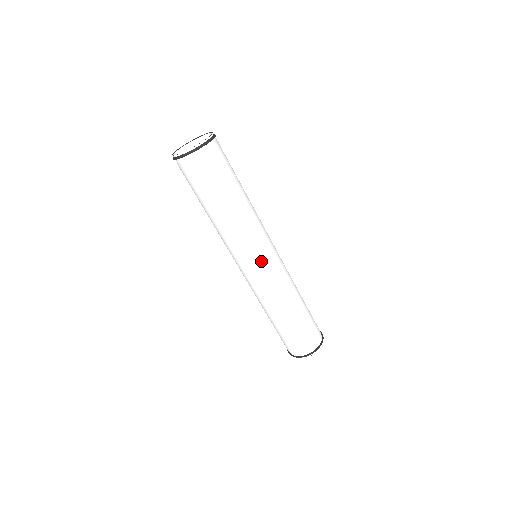
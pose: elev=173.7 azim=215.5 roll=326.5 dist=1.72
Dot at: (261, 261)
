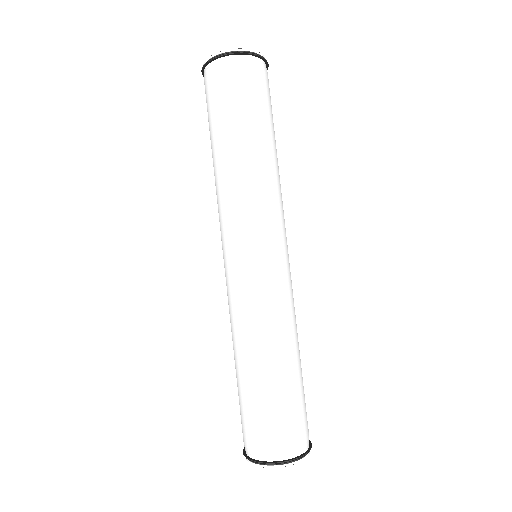
Dot at: (275, 250)
